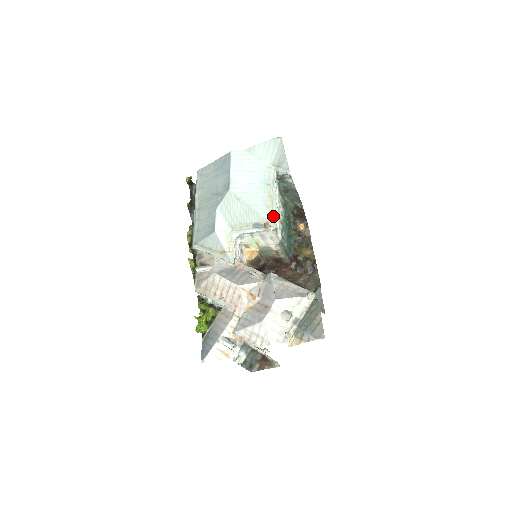
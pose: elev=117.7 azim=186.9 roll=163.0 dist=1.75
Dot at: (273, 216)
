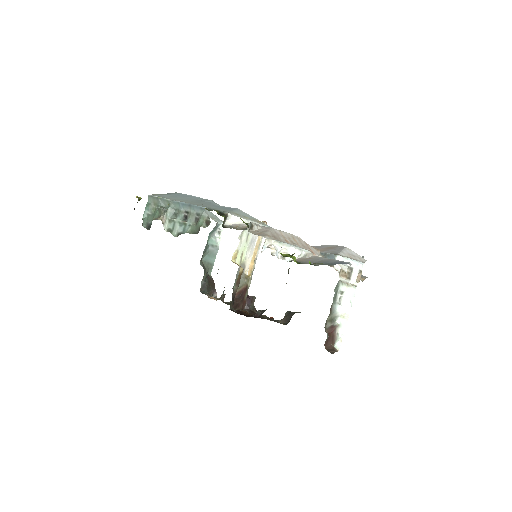
Dot at: occluded
